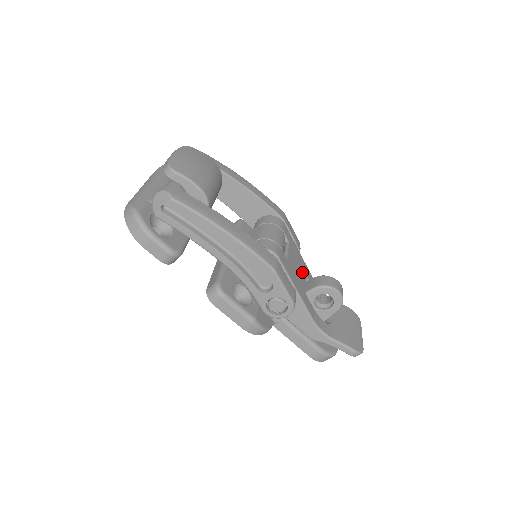
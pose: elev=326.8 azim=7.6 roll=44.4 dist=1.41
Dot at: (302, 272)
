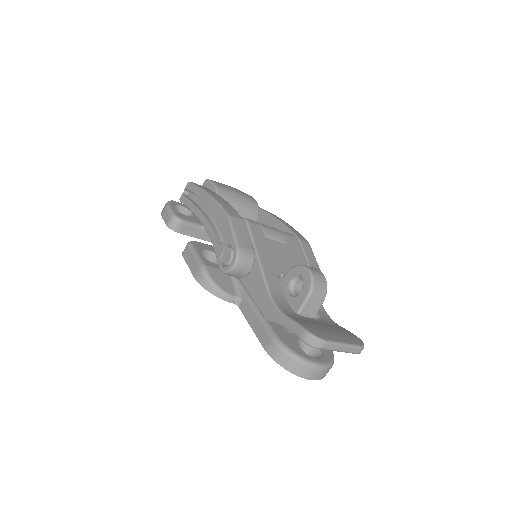
Dot at: occluded
